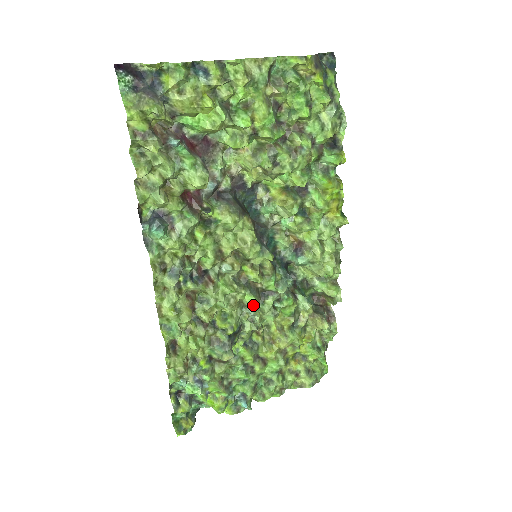
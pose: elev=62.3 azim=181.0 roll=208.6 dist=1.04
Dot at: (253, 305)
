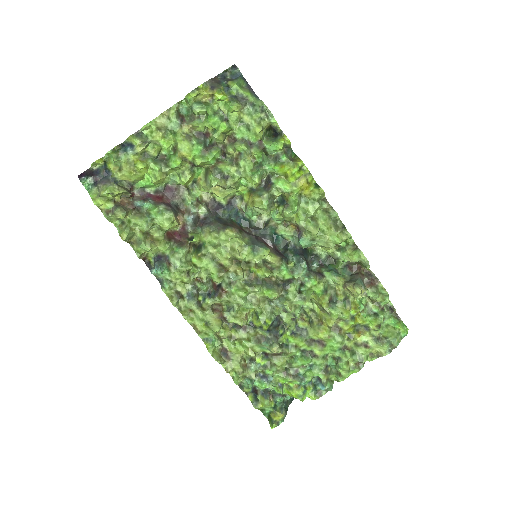
Dot at: (278, 297)
